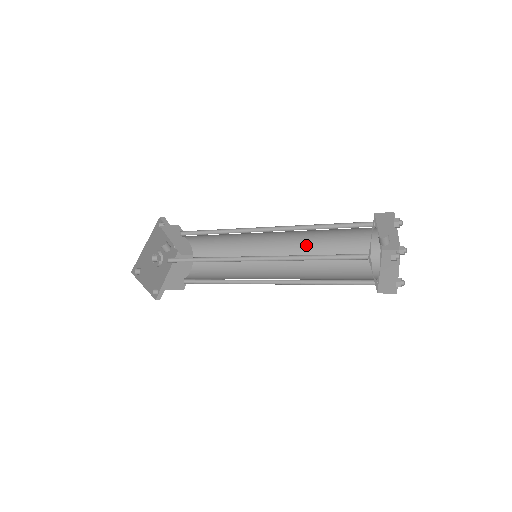
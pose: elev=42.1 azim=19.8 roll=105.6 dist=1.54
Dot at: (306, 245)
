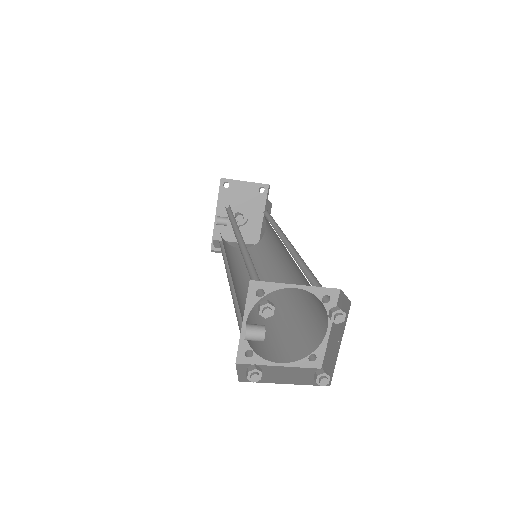
Dot at: occluded
